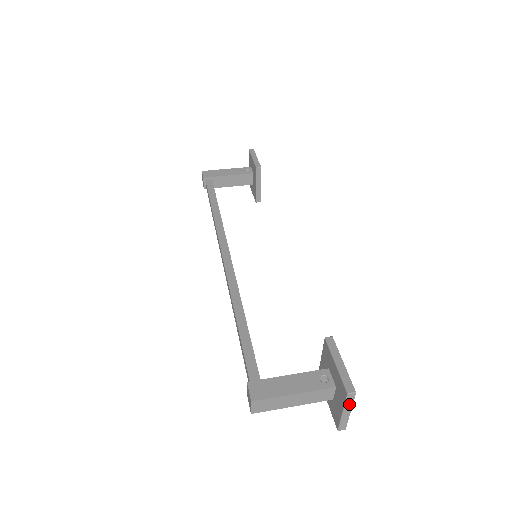
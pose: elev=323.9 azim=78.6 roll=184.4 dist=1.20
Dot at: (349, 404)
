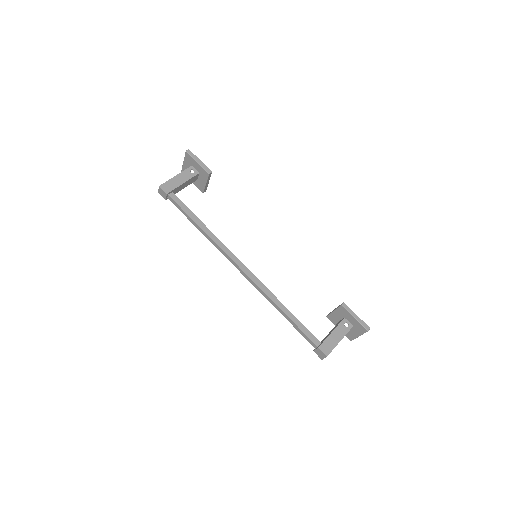
Dot at: occluded
